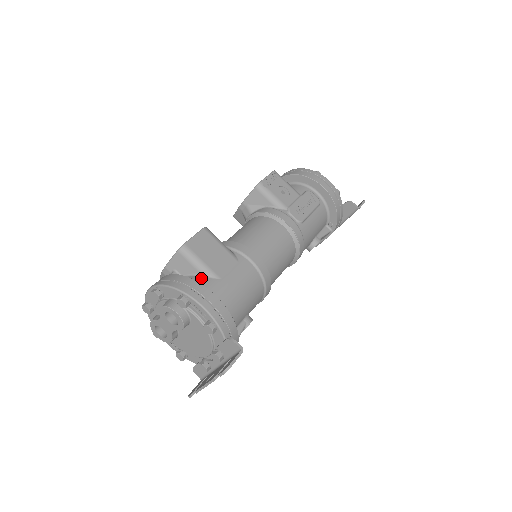
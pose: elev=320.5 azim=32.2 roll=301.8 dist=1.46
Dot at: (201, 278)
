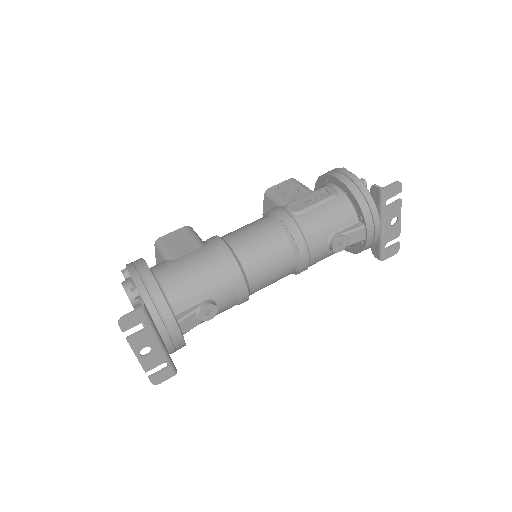
Dot at: occluded
